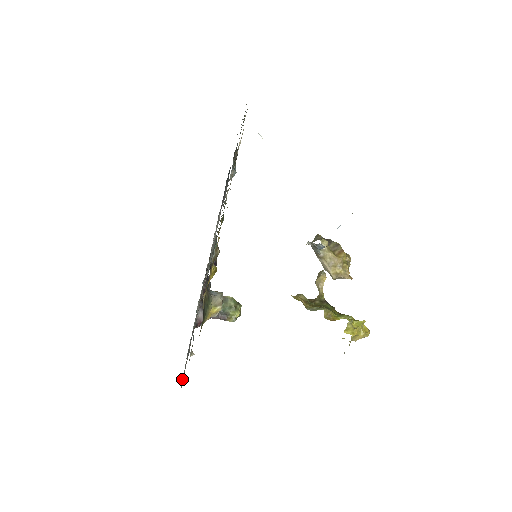
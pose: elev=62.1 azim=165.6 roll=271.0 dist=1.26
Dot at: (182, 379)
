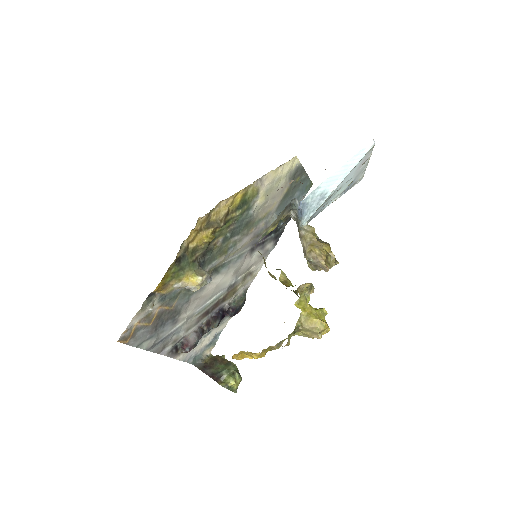
Dot at: (128, 331)
